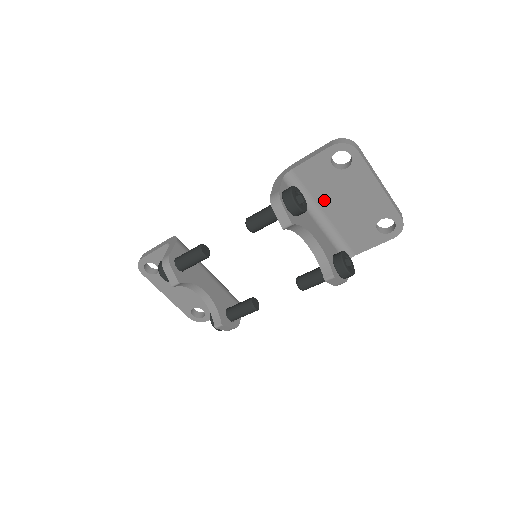
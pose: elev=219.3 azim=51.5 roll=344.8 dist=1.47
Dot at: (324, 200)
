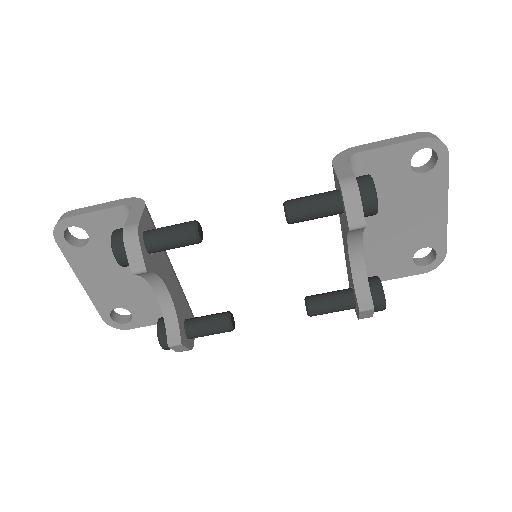
Dot at: occluded
